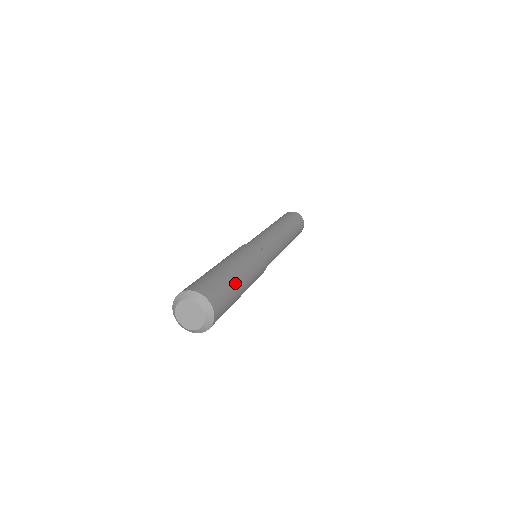
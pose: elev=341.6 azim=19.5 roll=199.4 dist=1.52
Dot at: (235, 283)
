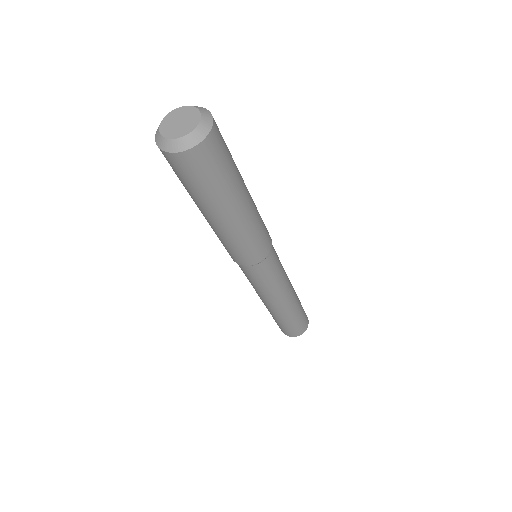
Dot at: (239, 172)
